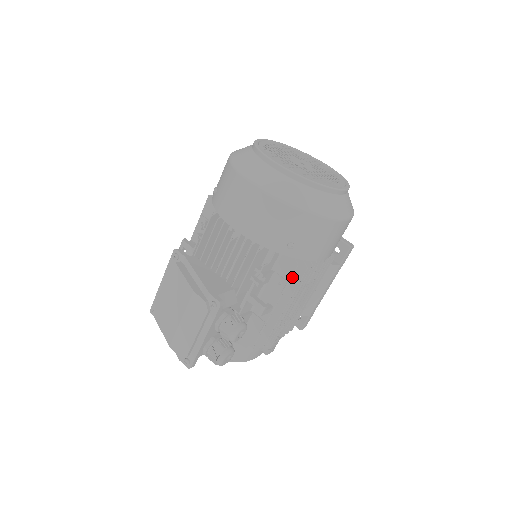
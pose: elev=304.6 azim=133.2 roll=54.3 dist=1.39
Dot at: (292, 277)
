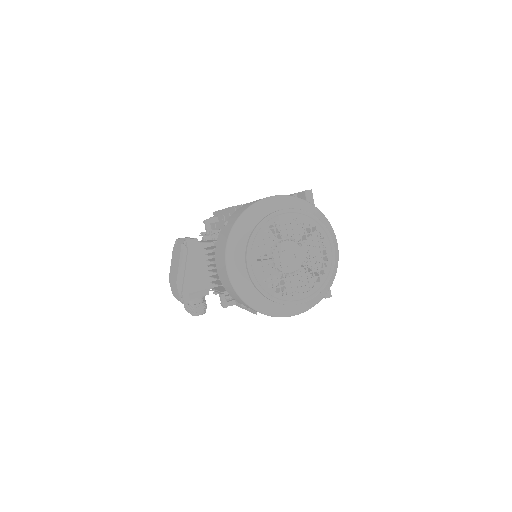
Dot at: occluded
